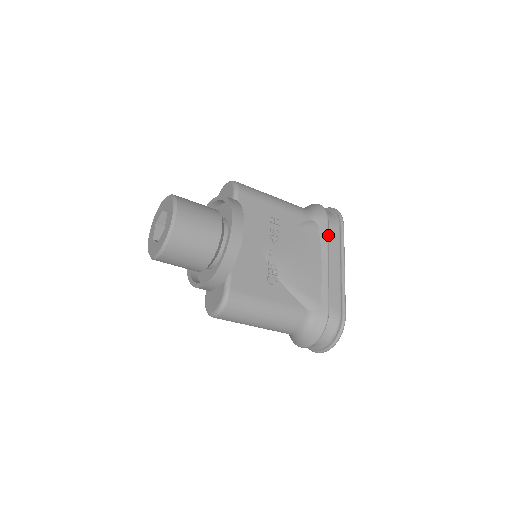
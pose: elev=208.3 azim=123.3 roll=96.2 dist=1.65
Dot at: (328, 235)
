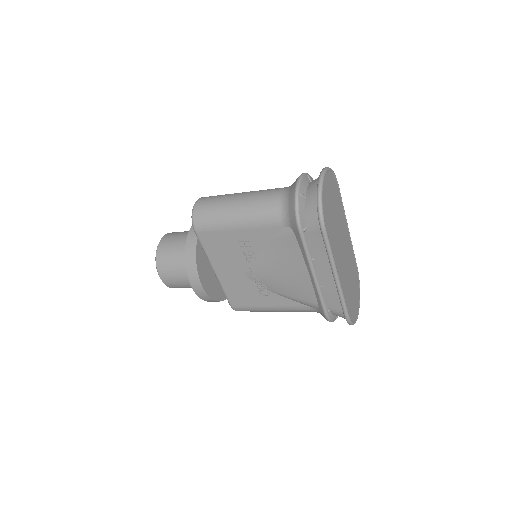
Dot at: (305, 247)
